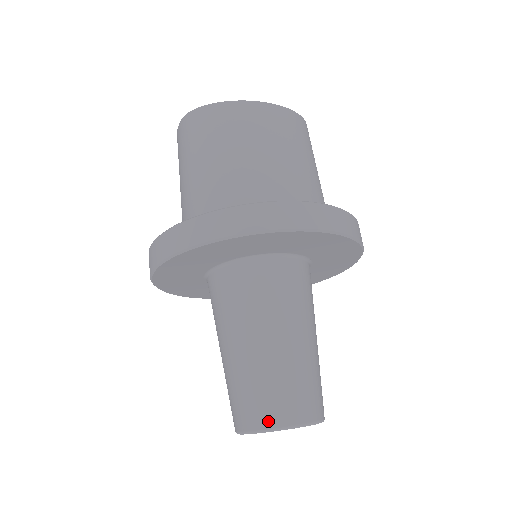
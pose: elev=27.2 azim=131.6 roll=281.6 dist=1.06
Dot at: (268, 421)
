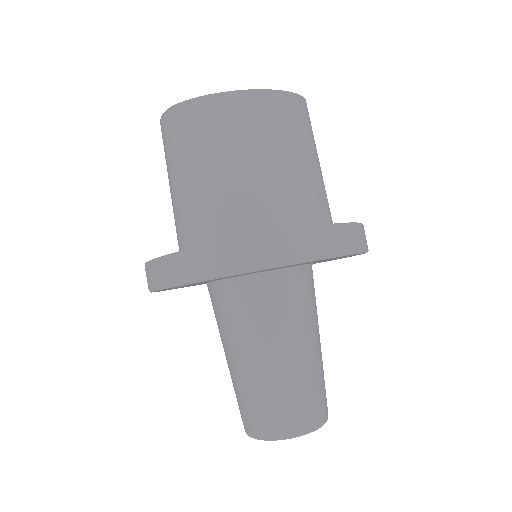
Dot at: (274, 432)
